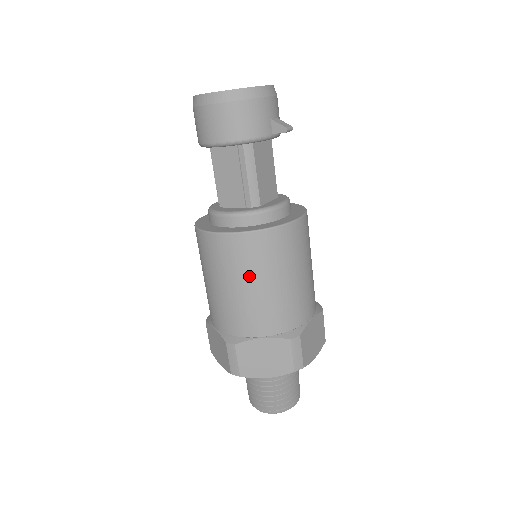
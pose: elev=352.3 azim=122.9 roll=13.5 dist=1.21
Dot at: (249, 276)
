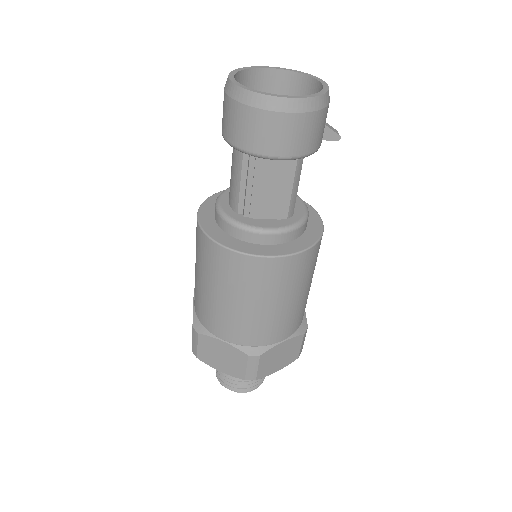
Dot at: (289, 292)
